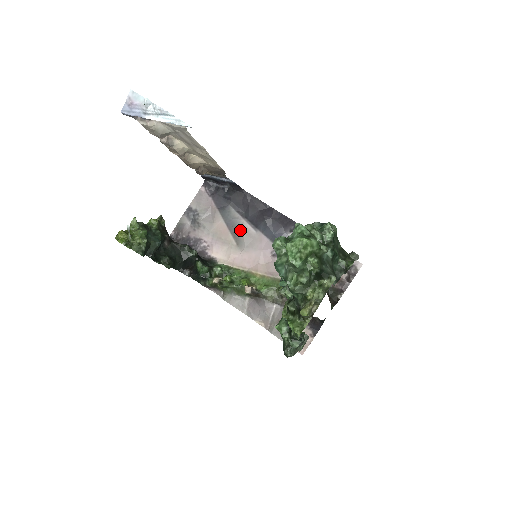
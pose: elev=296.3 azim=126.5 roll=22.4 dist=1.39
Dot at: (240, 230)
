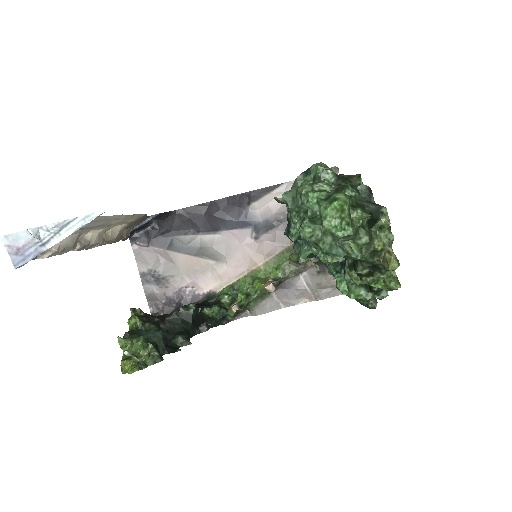
Dot at: (205, 247)
